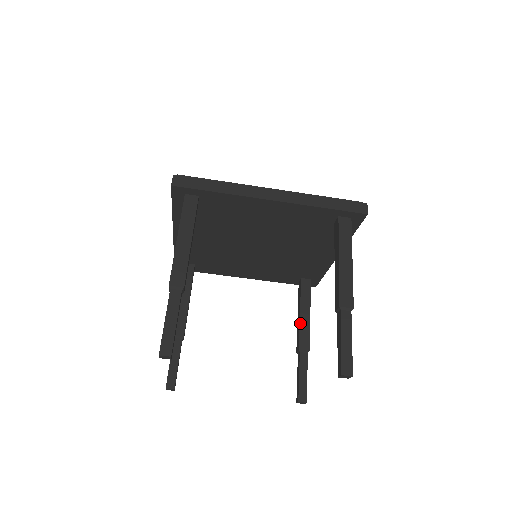
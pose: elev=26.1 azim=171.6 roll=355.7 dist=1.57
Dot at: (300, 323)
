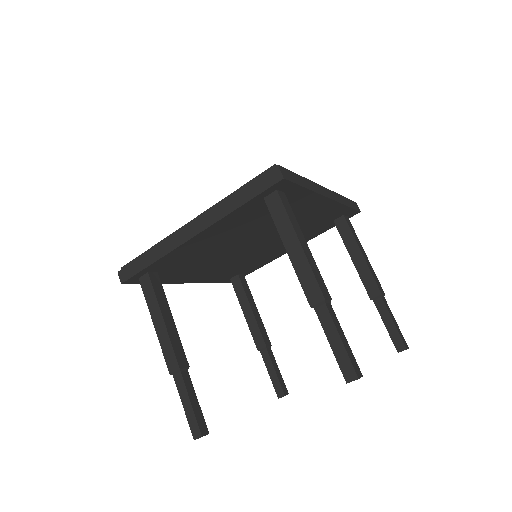
Dot at: (357, 270)
